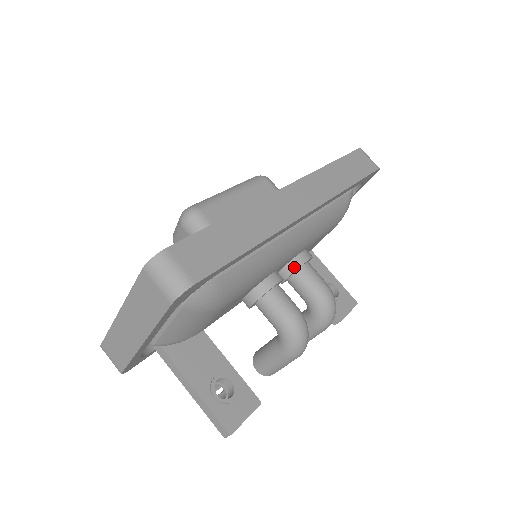
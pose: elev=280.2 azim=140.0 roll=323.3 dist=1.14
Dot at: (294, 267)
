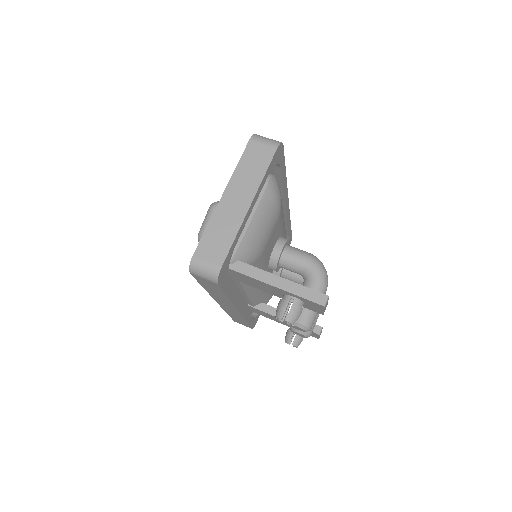
Dot at: occluded
